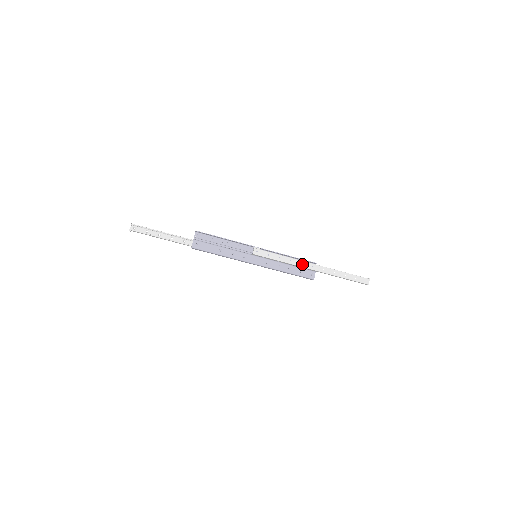
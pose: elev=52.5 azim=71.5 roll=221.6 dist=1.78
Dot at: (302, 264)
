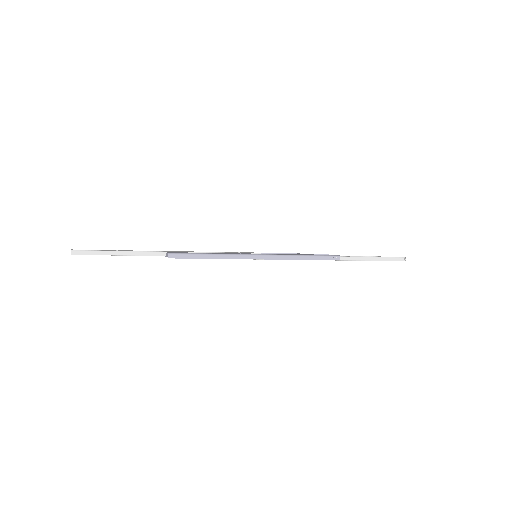
Dot at: occluded
